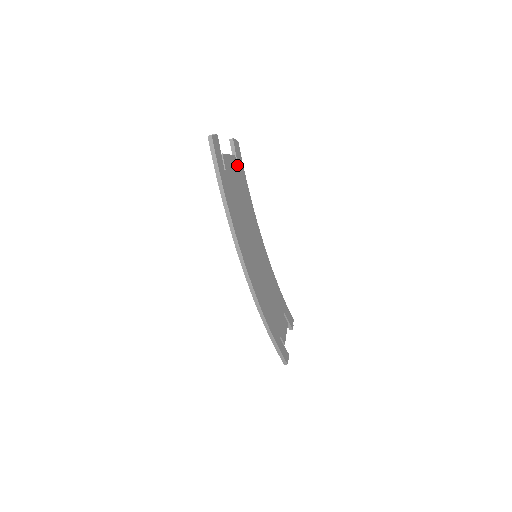
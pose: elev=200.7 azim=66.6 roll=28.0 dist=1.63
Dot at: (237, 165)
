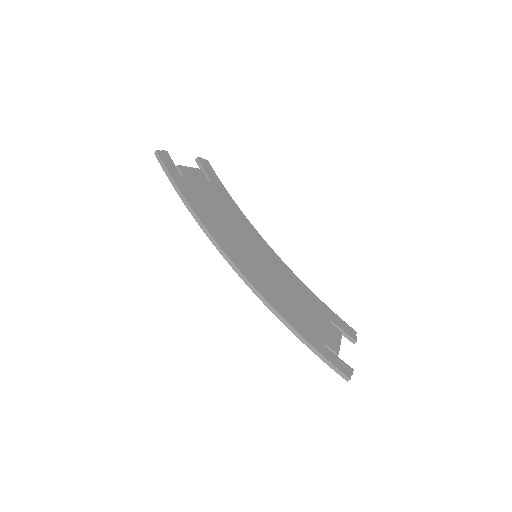
Dot at: (207, 177)
